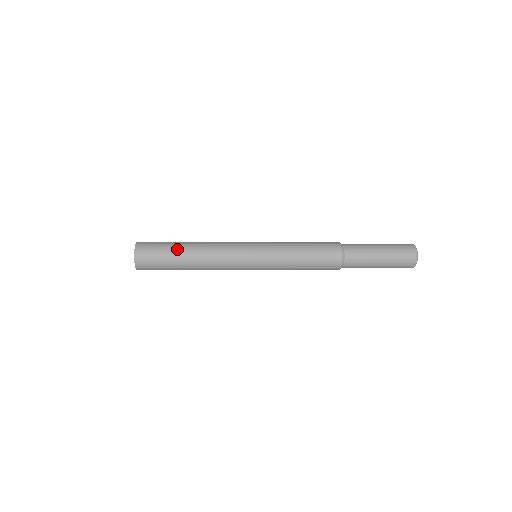
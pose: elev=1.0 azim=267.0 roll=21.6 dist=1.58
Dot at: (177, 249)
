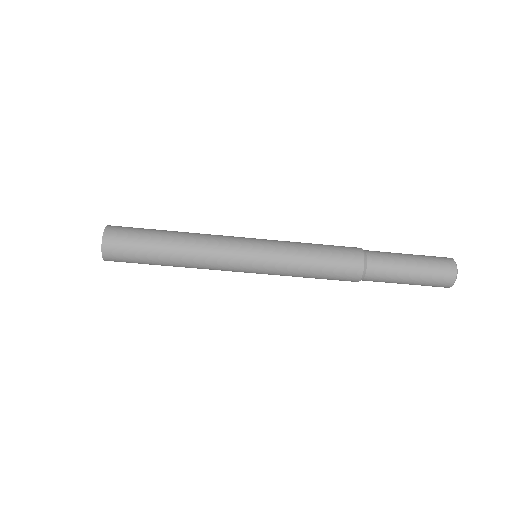
Dot at: (157, 236)
